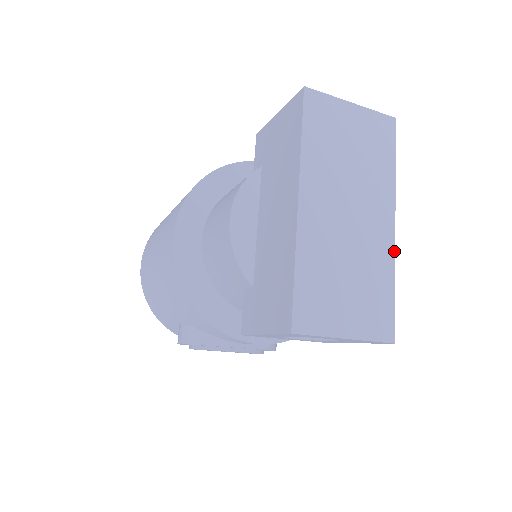
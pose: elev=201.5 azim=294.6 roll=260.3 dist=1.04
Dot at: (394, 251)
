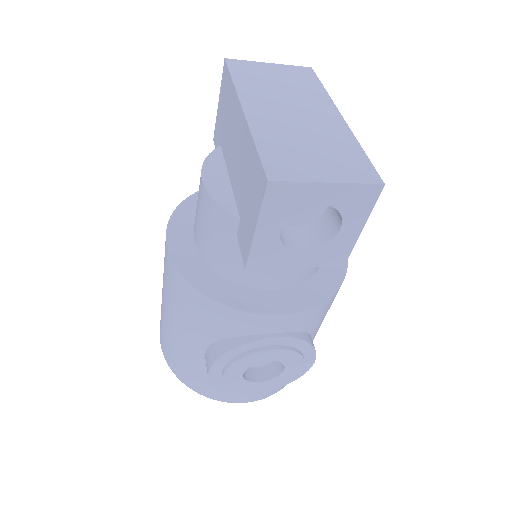
Dot at: (350, 131)
